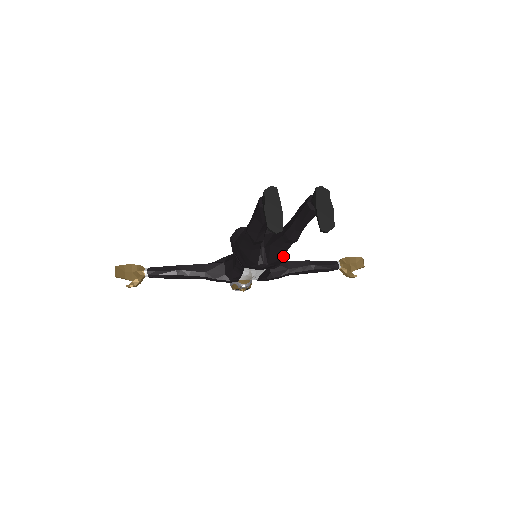
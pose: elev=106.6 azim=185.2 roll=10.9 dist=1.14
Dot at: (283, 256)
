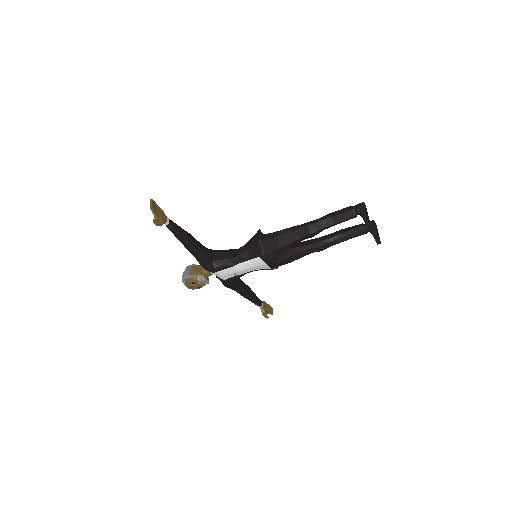
Dot at: (294, 260)
